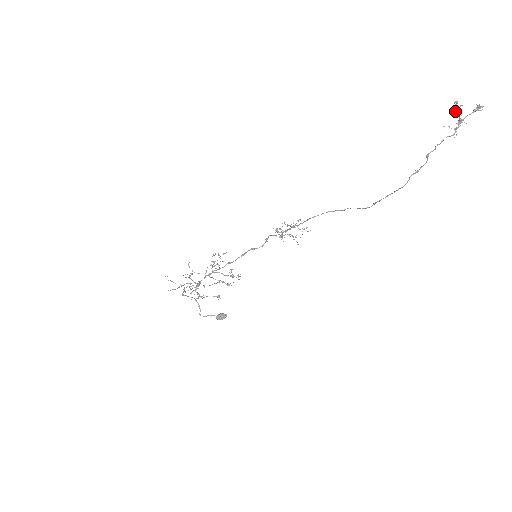
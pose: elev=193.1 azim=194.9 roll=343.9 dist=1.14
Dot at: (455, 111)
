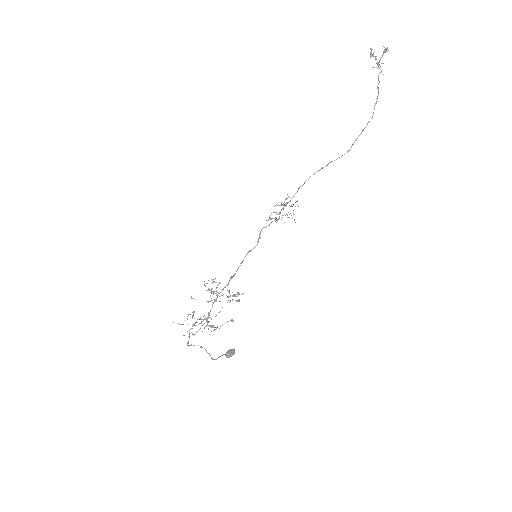
Dot at: (372, 56)
